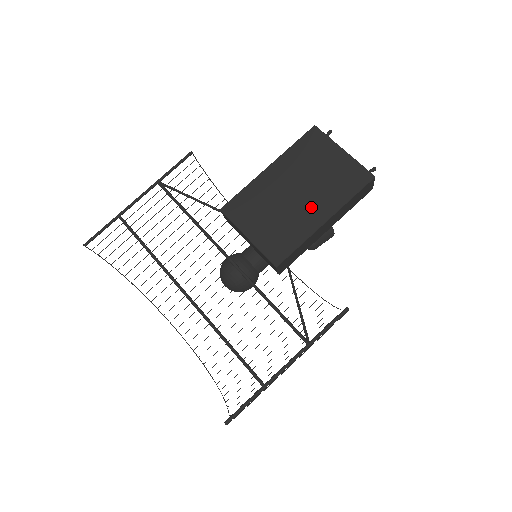
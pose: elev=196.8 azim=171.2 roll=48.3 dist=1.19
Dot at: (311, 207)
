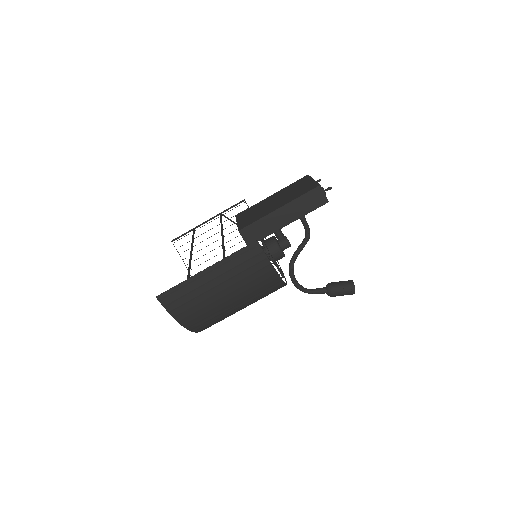
Dot at: (277, 204)
